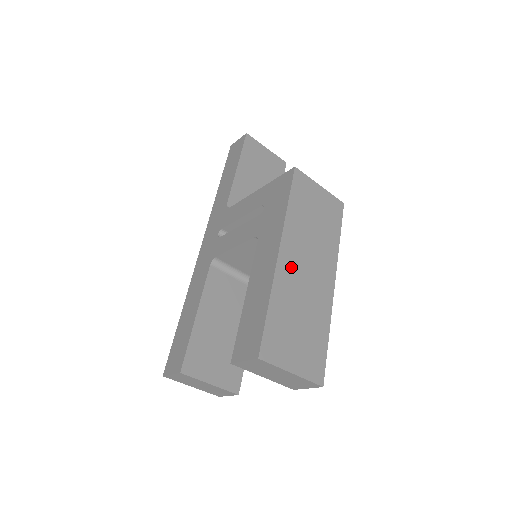
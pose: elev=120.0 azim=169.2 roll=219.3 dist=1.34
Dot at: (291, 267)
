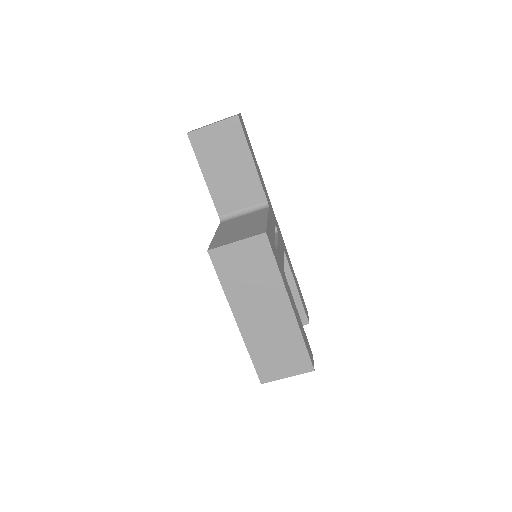
Dot at: (250, 323)
